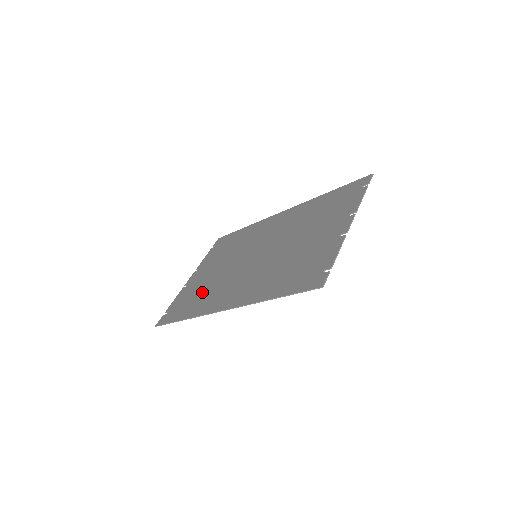
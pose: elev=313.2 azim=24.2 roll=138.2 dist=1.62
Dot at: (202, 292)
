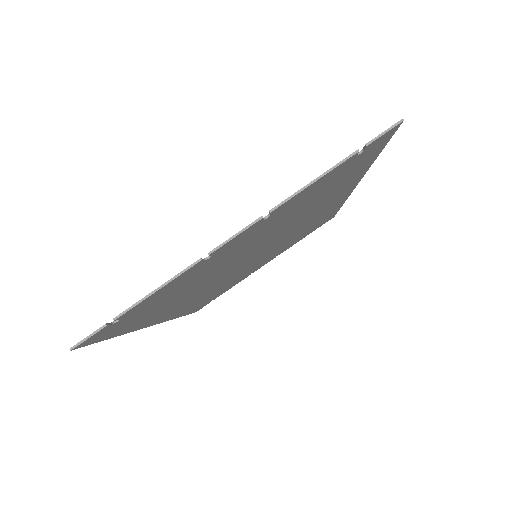
Dot at: occluded
